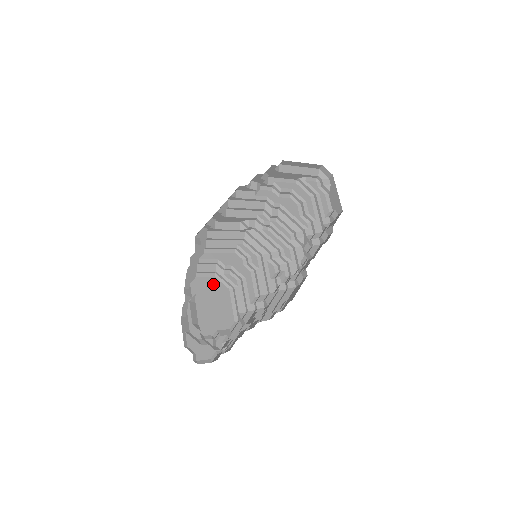
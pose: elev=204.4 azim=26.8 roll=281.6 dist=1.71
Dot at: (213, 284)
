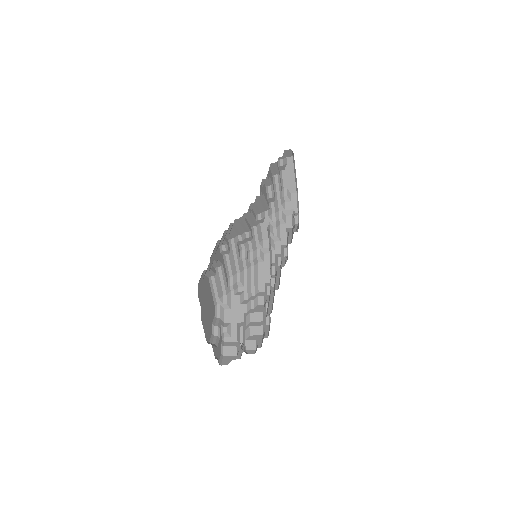
Dot at: (204, 282)
